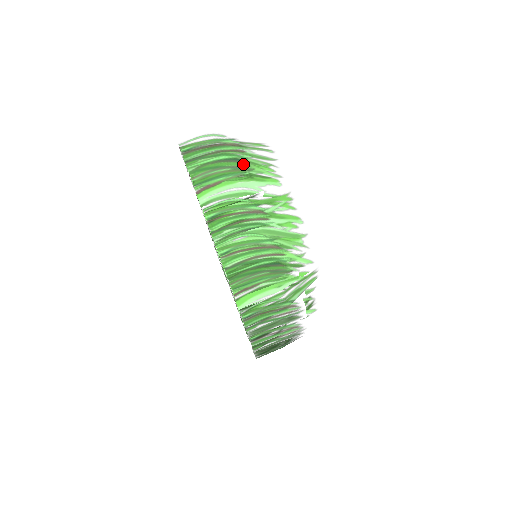
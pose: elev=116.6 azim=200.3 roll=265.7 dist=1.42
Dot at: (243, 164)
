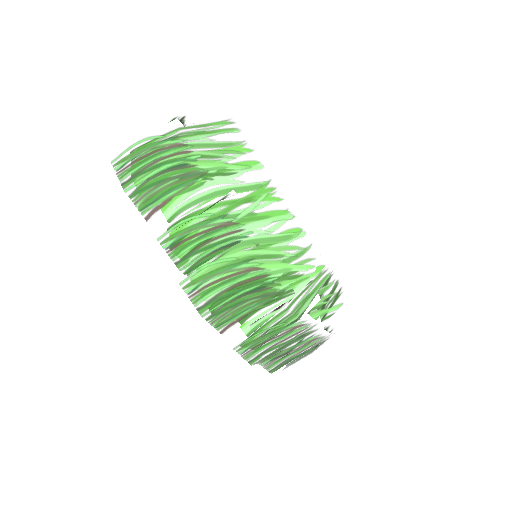
Dot at: (192, 169)
